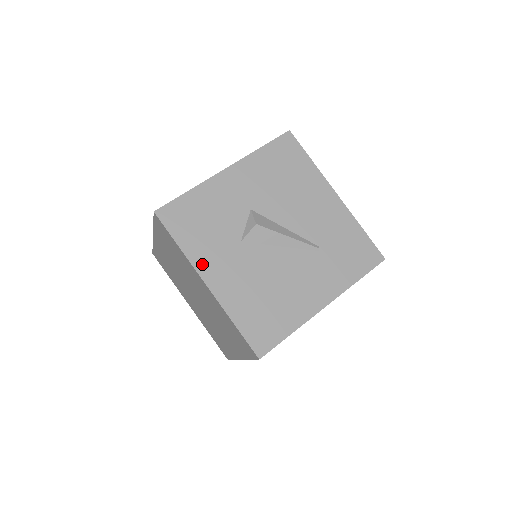
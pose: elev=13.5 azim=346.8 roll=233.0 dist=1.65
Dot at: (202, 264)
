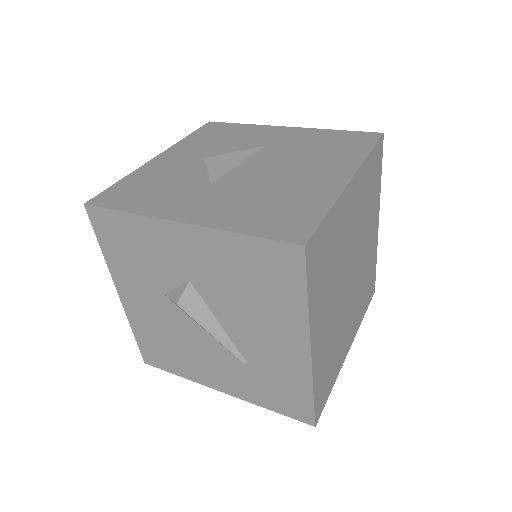
Dot at: (119, 279)
